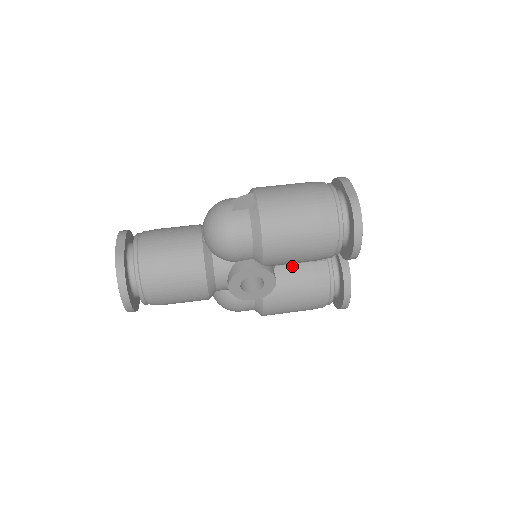
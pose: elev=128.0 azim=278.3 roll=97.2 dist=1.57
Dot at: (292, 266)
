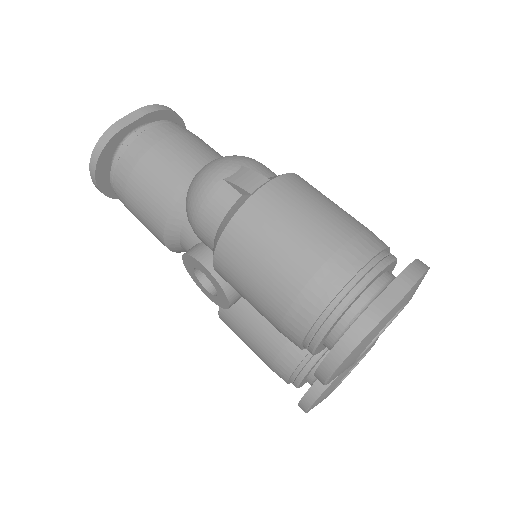
Dot at: occluded
